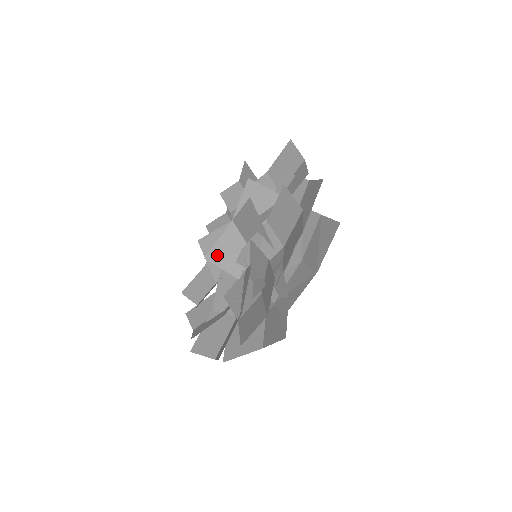
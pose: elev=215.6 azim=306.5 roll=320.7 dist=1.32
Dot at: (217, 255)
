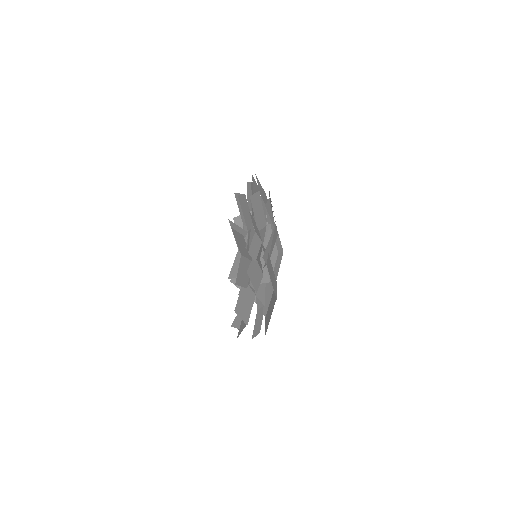
Dot at: (234, 272)
